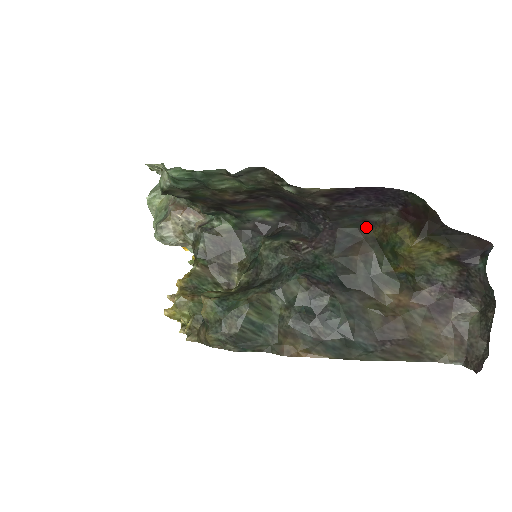
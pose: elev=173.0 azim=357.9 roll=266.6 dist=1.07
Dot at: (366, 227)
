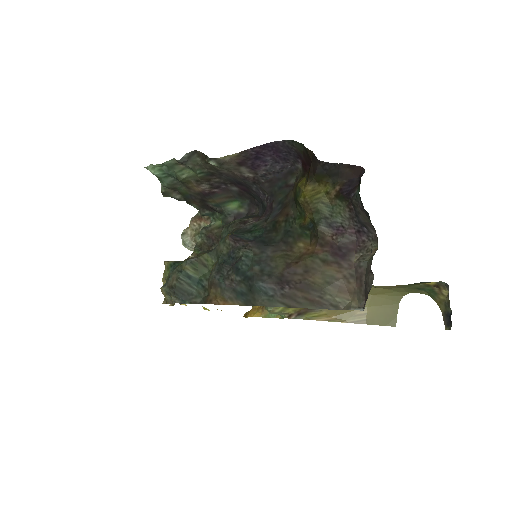
Dot at: (290, 192)
